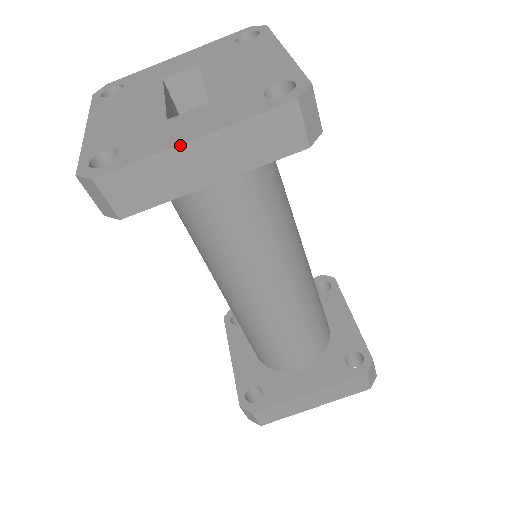
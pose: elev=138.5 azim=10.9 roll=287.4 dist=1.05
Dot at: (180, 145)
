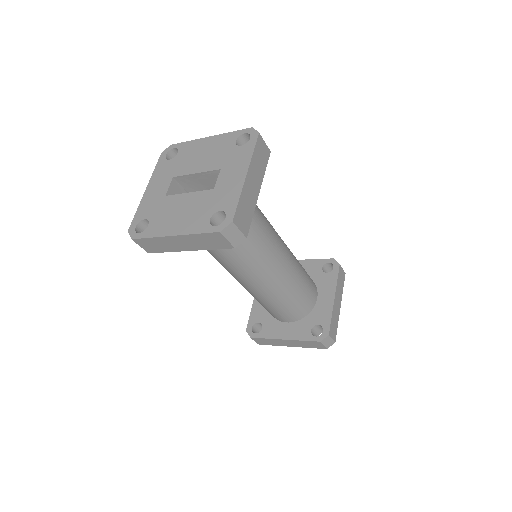
Dot at: (245, 180)
